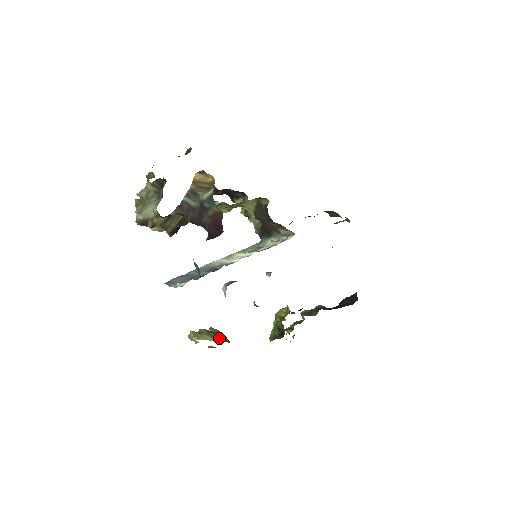
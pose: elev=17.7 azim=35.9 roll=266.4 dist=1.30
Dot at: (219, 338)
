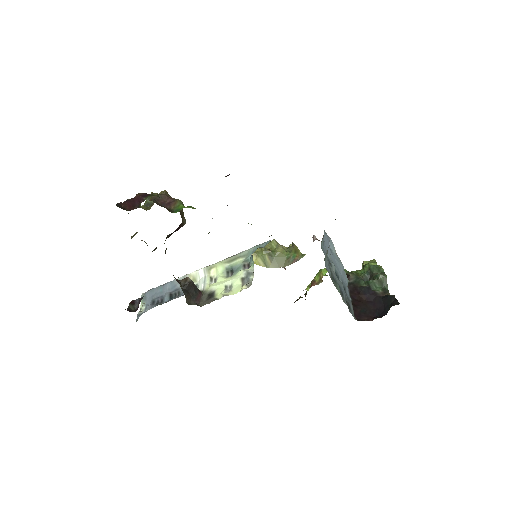
Dot at: (271, 264)
